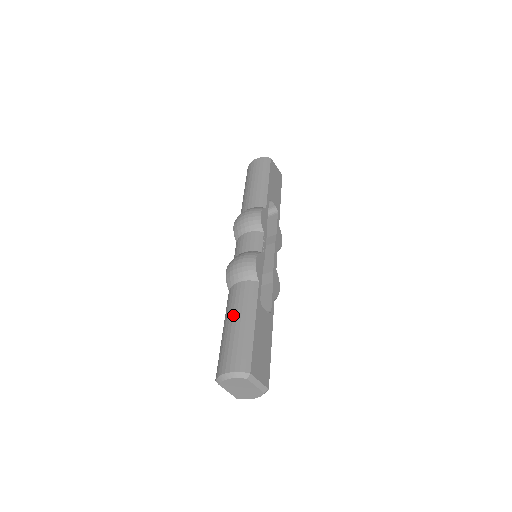
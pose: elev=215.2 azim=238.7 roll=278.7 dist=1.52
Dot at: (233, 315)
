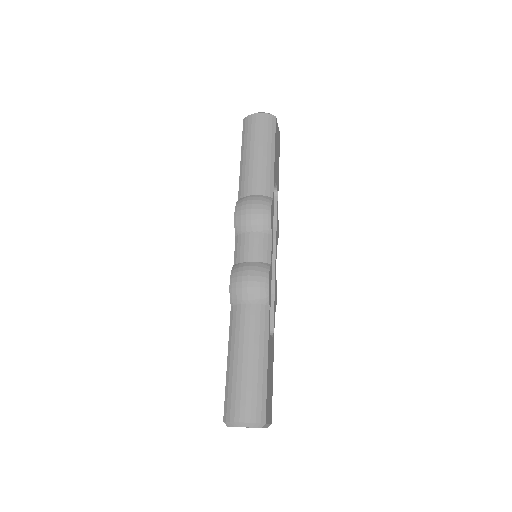
Dot at: (244, 348)
